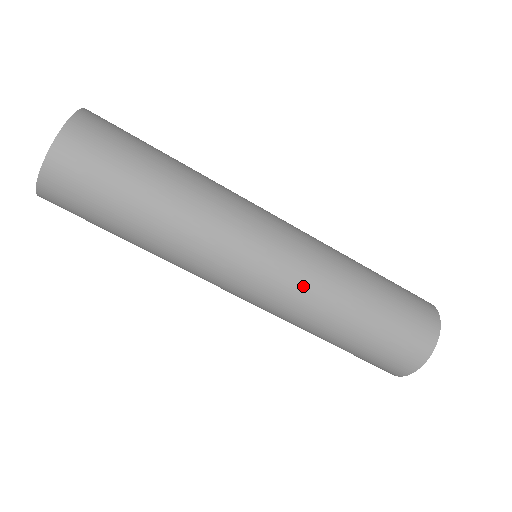
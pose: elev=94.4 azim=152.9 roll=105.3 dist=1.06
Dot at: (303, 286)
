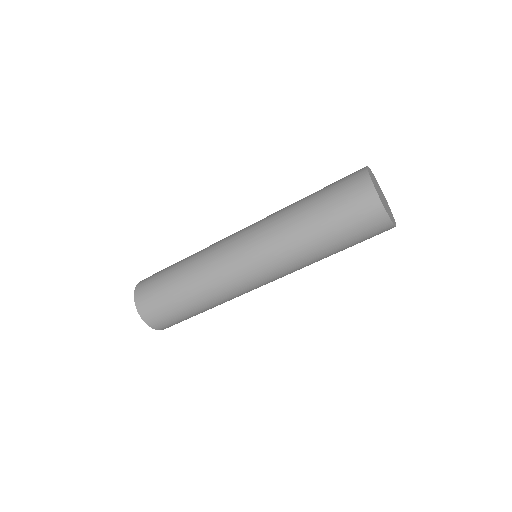
Dot at: (265, 229)
